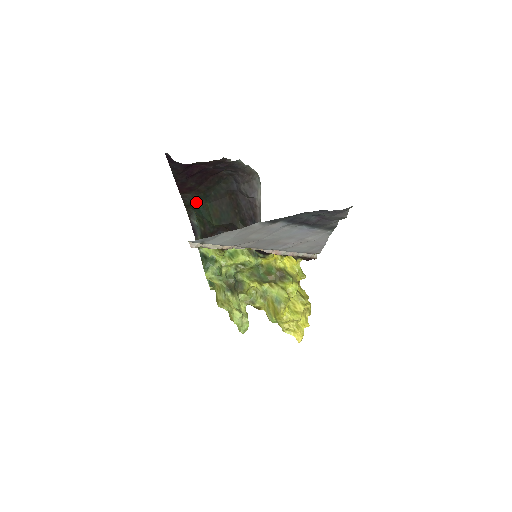
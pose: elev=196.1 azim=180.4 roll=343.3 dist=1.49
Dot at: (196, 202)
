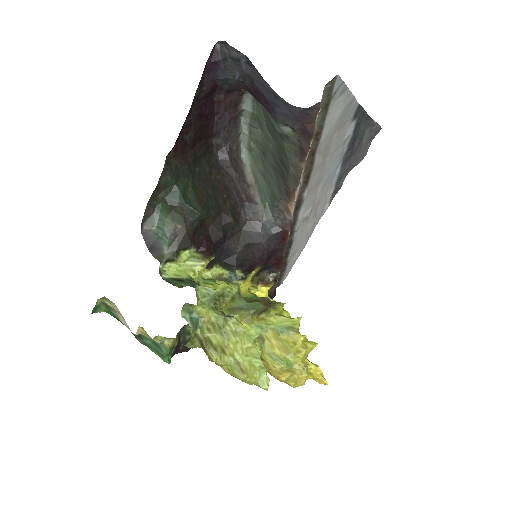
Dot at: (175, 180)
